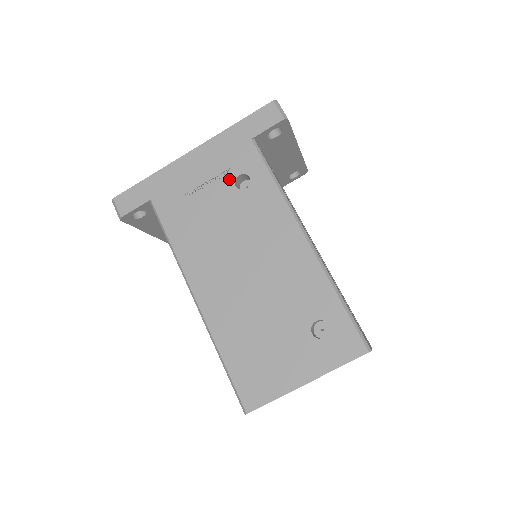
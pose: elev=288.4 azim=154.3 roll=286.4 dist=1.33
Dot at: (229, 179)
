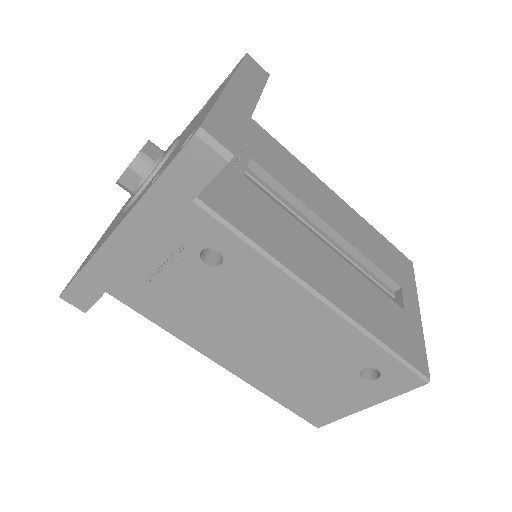
Dot at: (191, 257)
